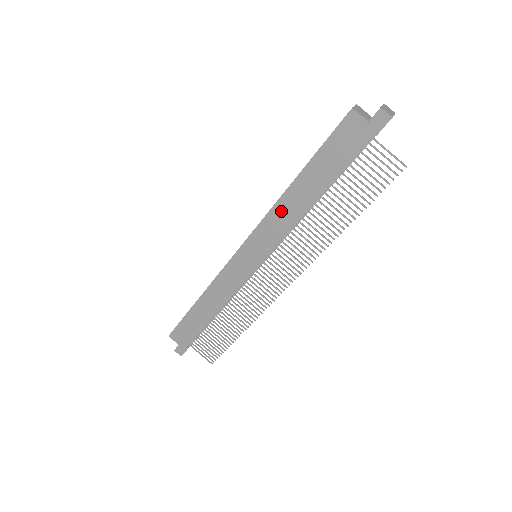
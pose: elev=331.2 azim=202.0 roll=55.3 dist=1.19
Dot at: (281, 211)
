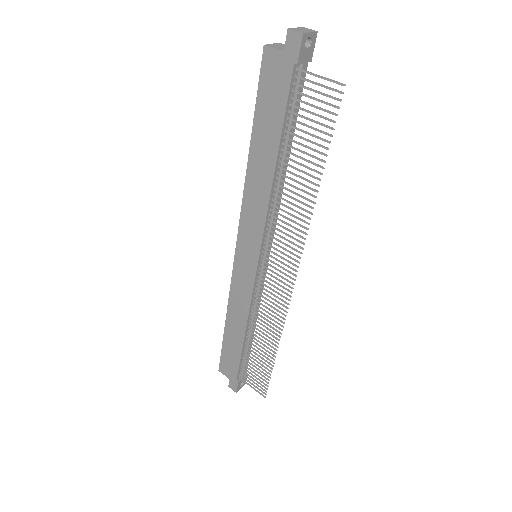
Dot at: (252, 194)
